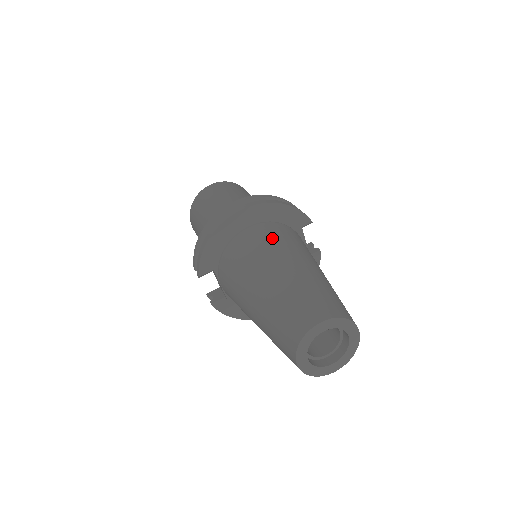
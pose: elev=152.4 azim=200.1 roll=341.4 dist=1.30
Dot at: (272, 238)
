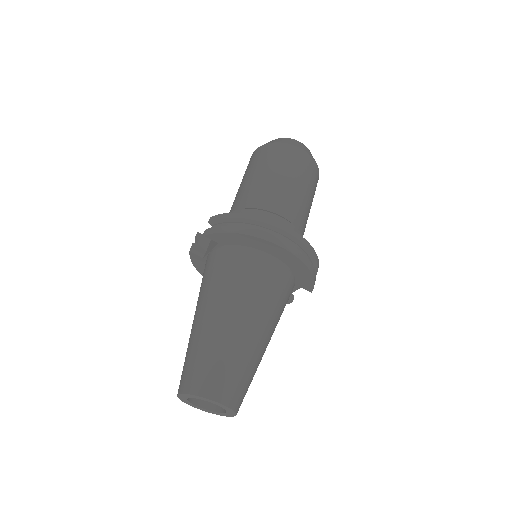
Dot at: (273, 289)
